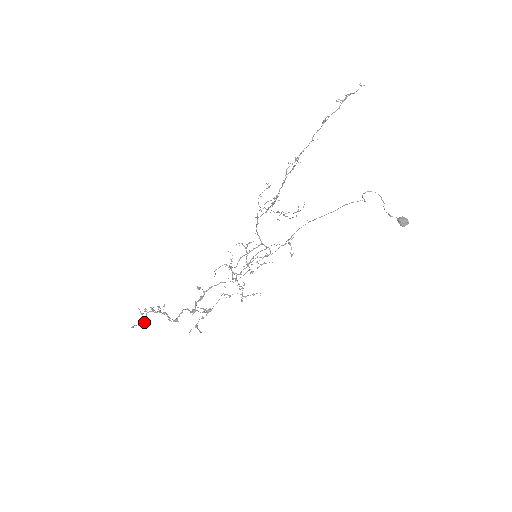
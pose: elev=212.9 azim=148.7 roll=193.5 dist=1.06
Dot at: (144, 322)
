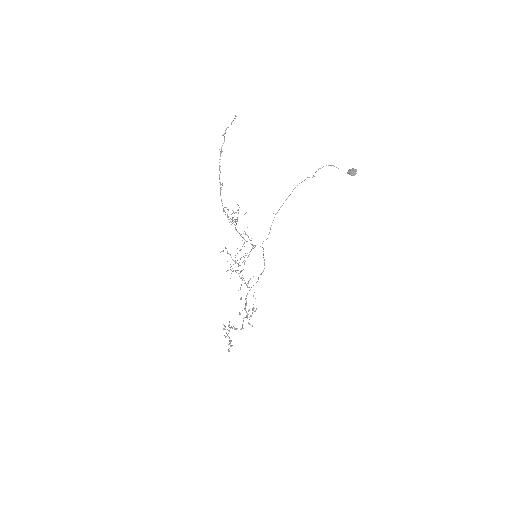
Dot at: (230, 342)
